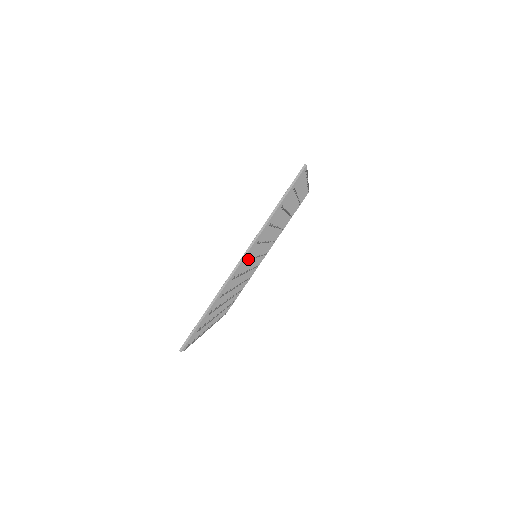
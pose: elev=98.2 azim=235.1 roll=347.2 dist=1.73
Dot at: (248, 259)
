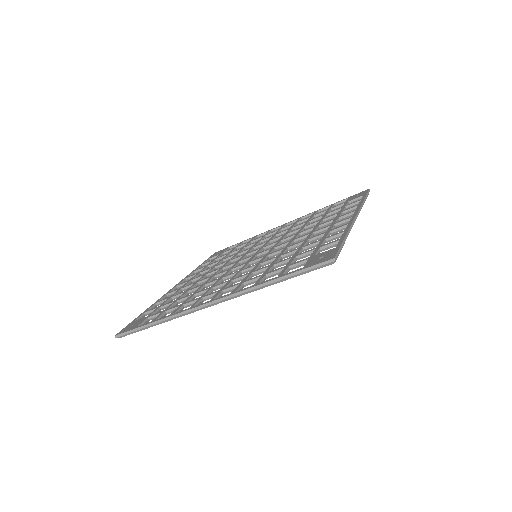
Dot at: occluded
